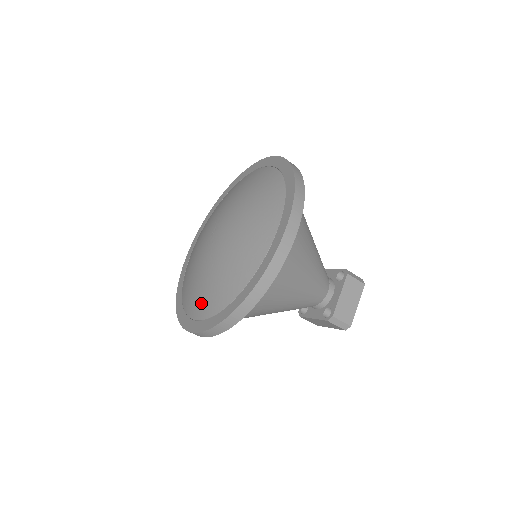
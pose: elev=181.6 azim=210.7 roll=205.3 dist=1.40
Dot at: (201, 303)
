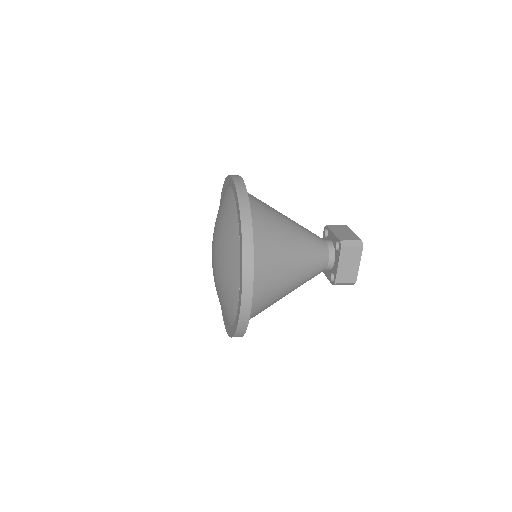
Dot at: occluded
